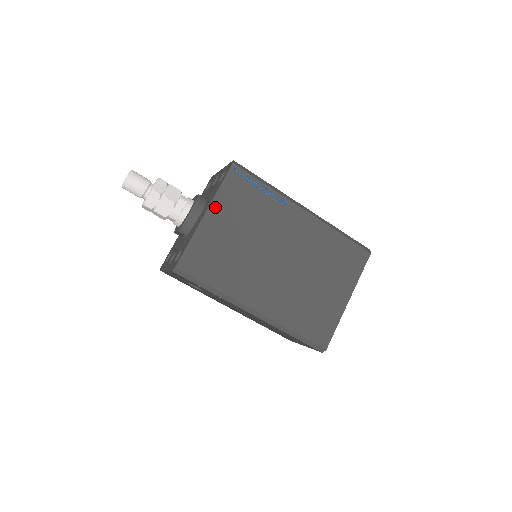
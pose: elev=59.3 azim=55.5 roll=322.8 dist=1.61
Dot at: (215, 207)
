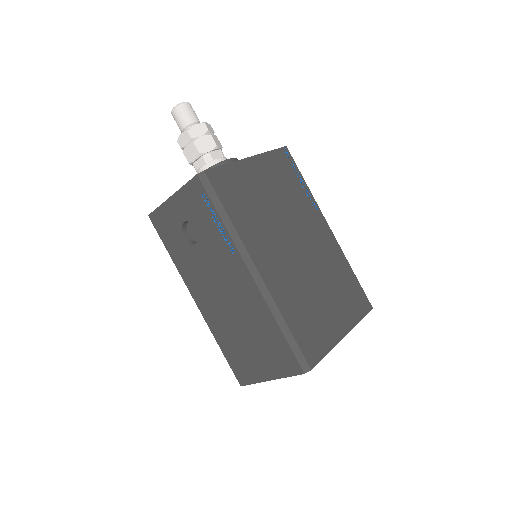
Dot at: (260, 160)
